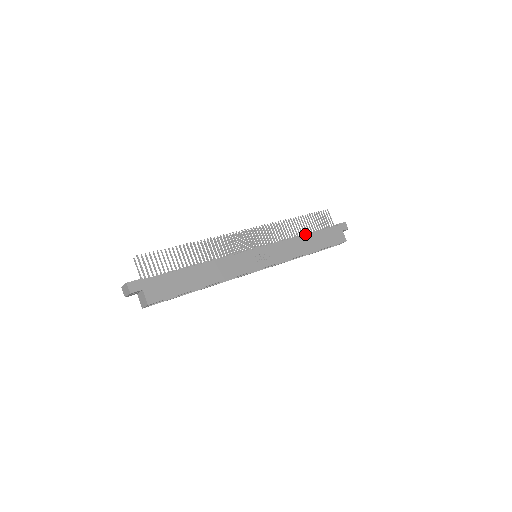
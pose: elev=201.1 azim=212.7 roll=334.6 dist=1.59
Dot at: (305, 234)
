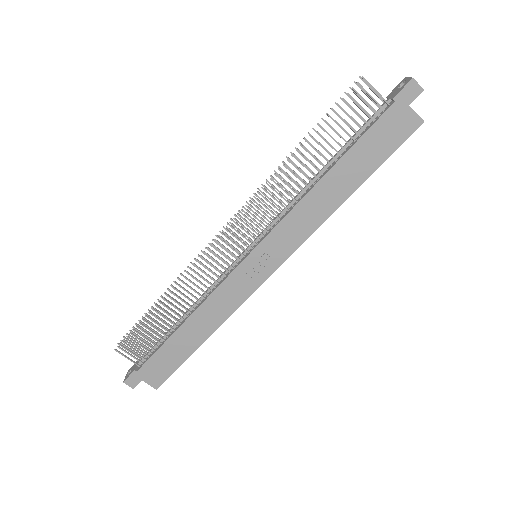
Dot at: (326, 169)
